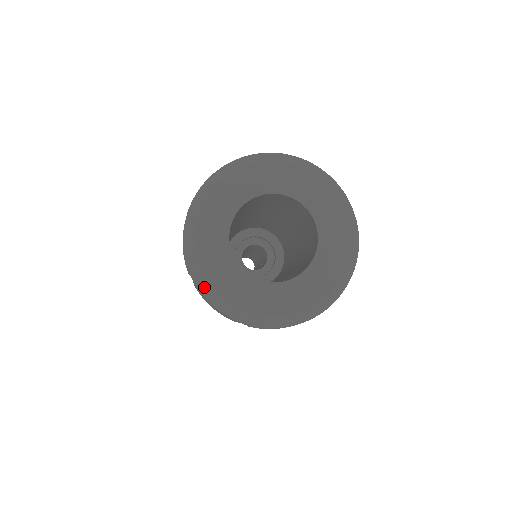
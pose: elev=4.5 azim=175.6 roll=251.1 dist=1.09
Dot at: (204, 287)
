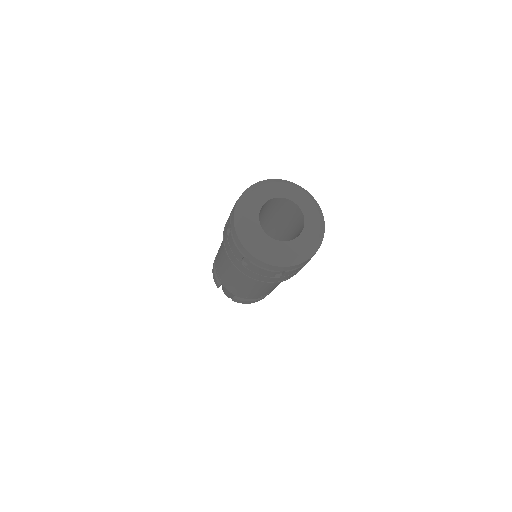
Dot at: (239, 228)
